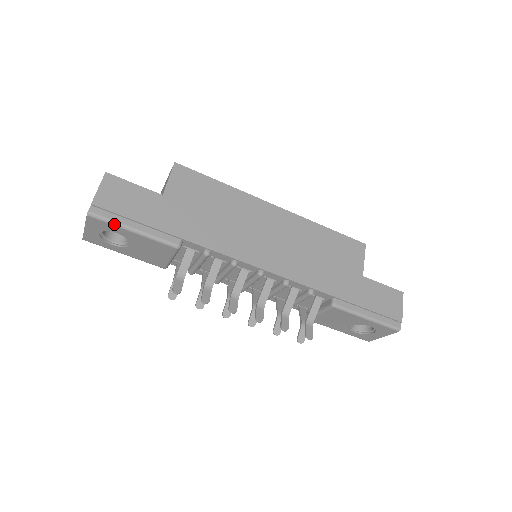
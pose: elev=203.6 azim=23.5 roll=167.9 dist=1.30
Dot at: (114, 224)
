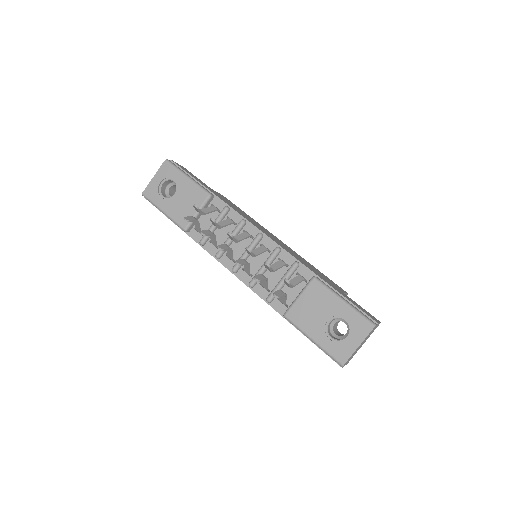
Dot at: (178, 169)
